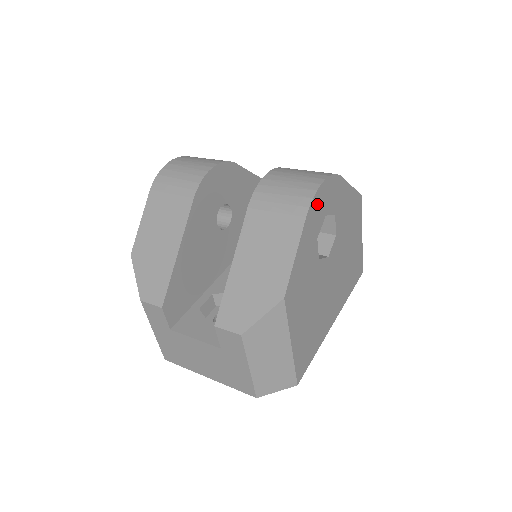
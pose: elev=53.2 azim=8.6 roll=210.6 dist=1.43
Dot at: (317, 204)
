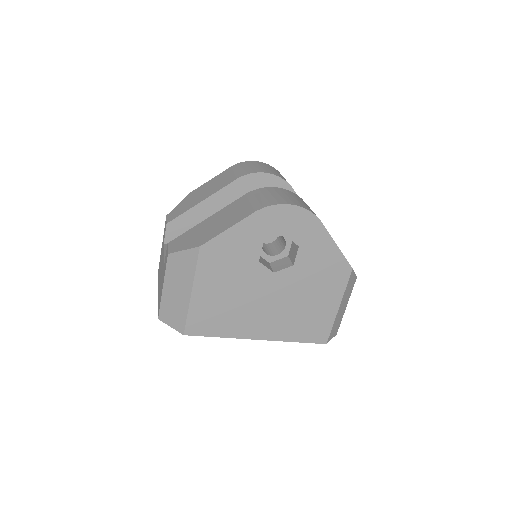
Dot at: (275, 215)
